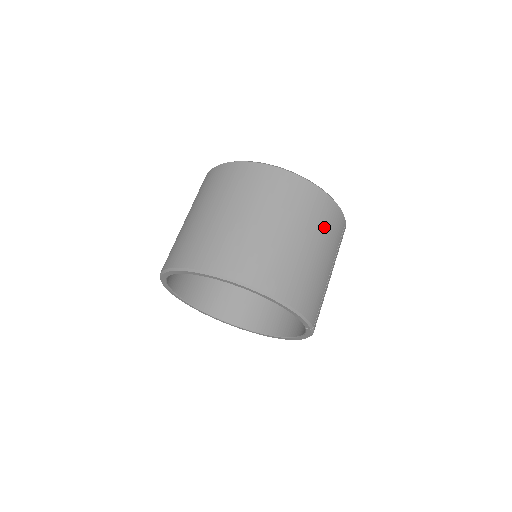
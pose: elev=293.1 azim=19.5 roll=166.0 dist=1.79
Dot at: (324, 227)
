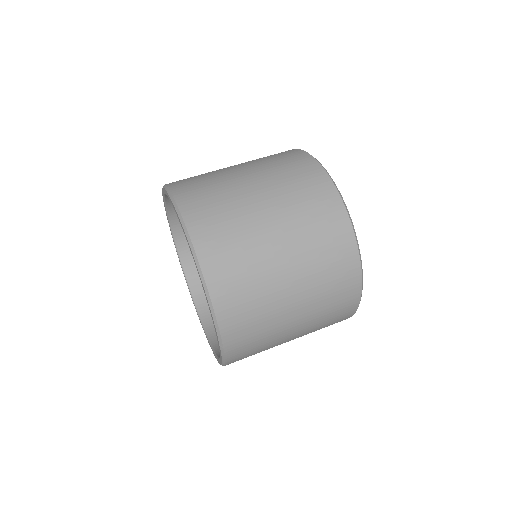
Dot at: (322, 264)
